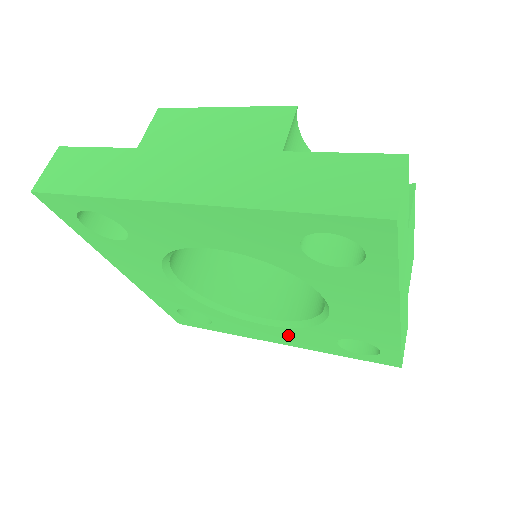
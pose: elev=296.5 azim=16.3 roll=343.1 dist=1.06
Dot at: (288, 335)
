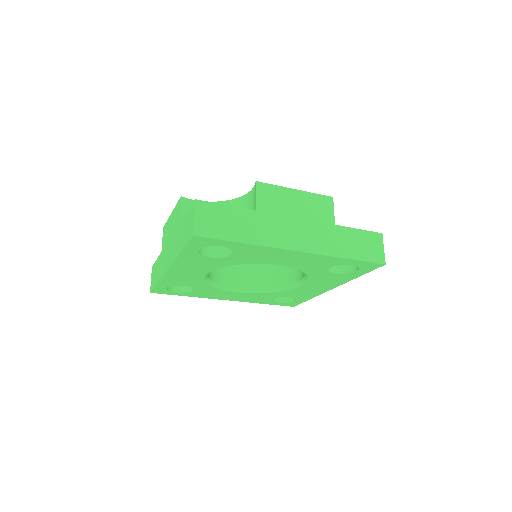
Dot at: (318, 283)
